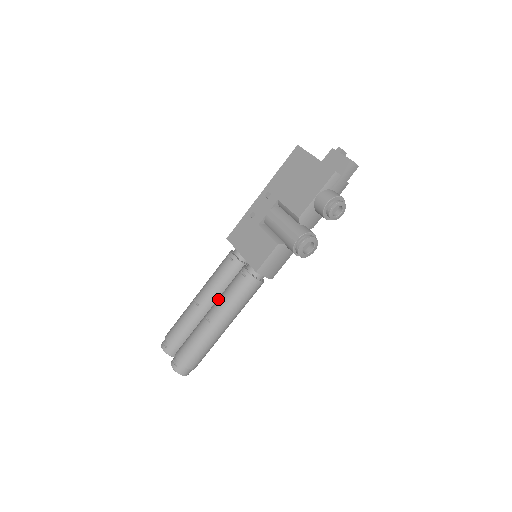
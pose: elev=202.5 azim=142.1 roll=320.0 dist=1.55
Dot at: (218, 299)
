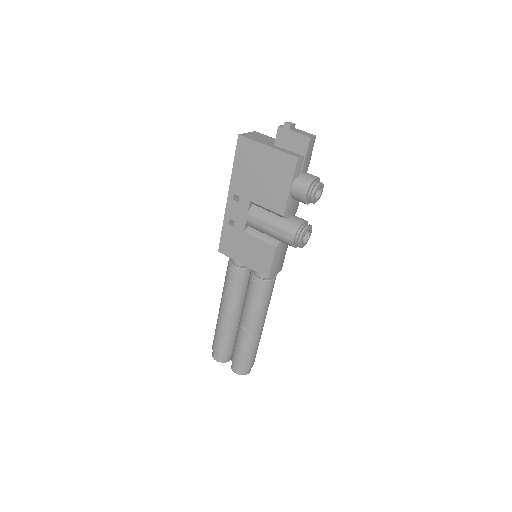
Dot at: (244, 309)
